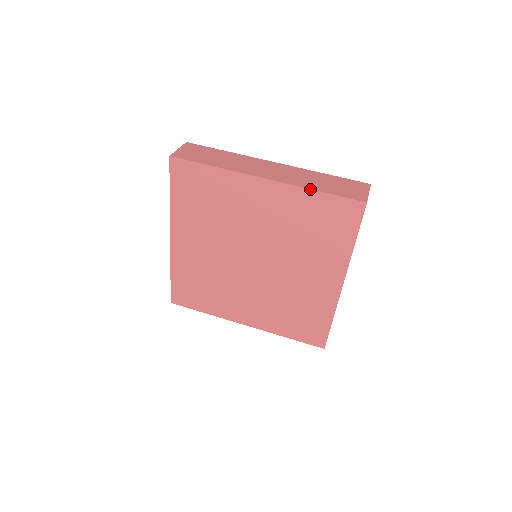
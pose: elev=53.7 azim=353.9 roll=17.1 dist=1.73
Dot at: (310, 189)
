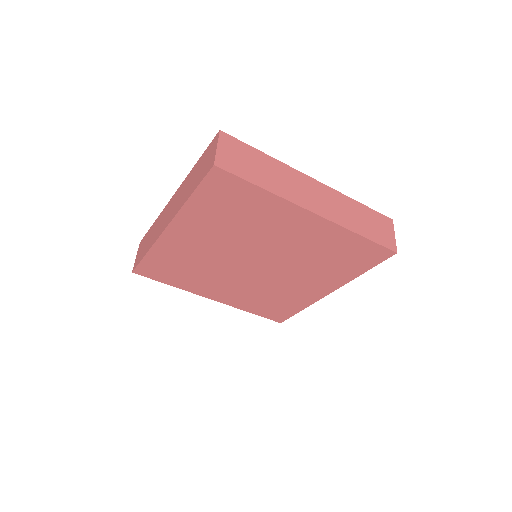
Dot at: (355, 232)
